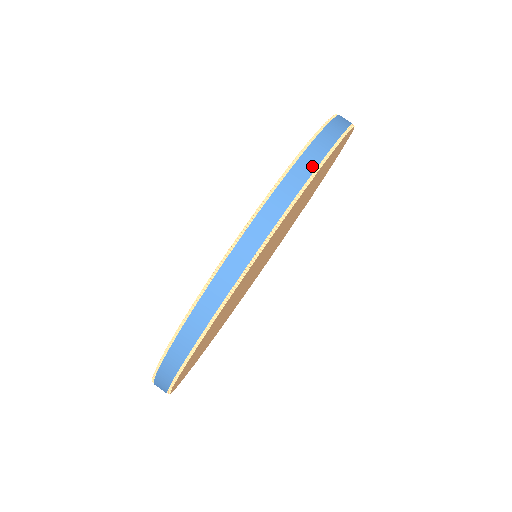
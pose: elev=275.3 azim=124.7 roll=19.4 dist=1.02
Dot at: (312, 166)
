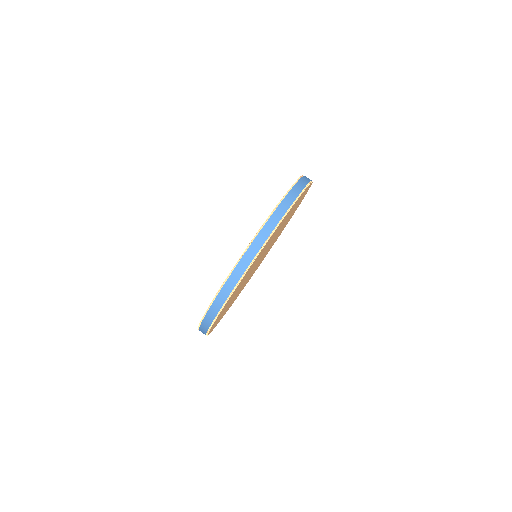
Dot at: (249, 261)
